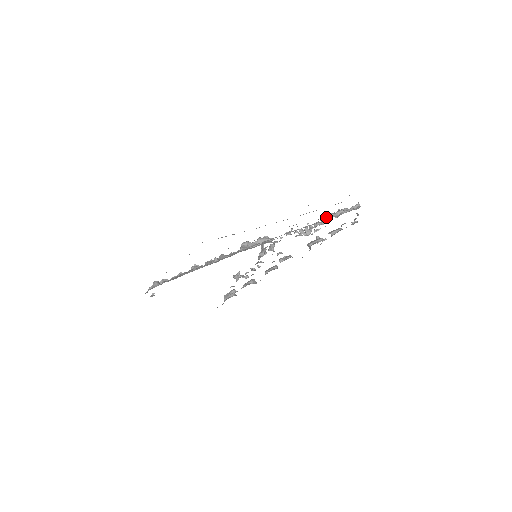
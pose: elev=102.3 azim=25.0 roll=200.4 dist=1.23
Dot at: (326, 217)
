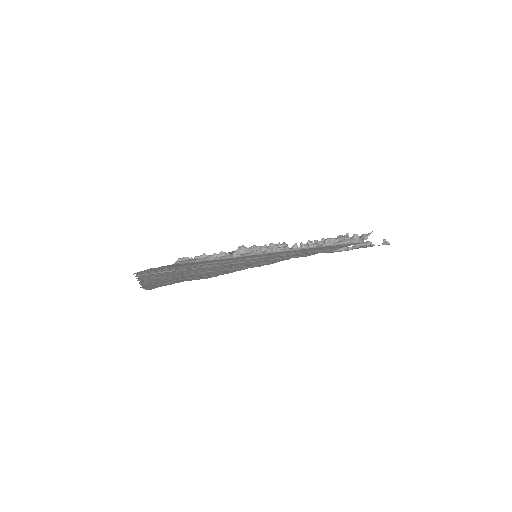
Dot at: (325, 240)
